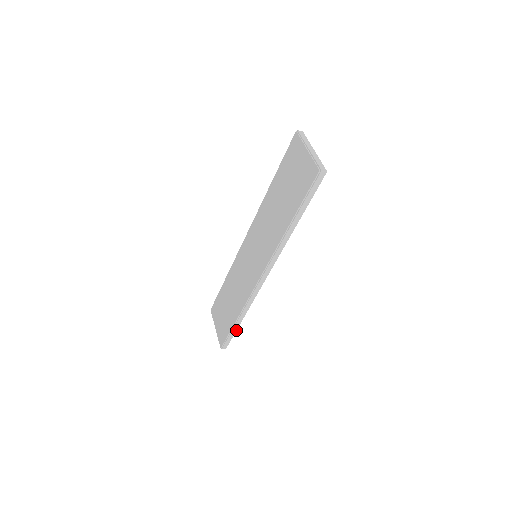
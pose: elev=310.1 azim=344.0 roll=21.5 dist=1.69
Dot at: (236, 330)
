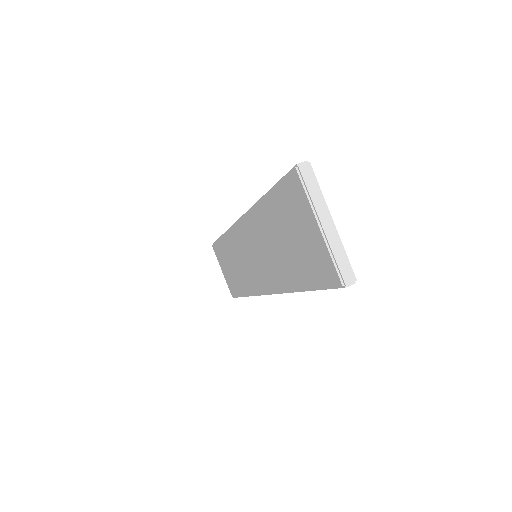
Dot at: occluded
